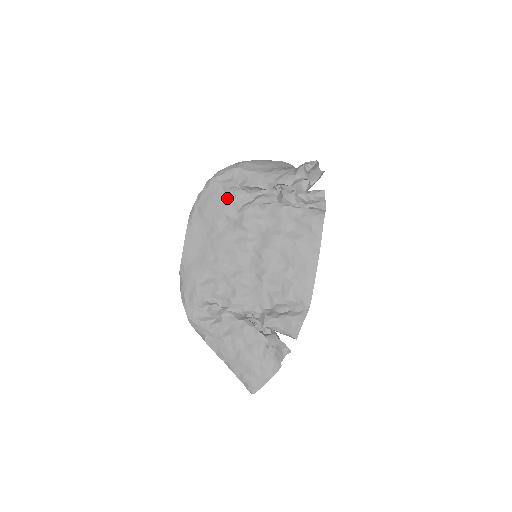
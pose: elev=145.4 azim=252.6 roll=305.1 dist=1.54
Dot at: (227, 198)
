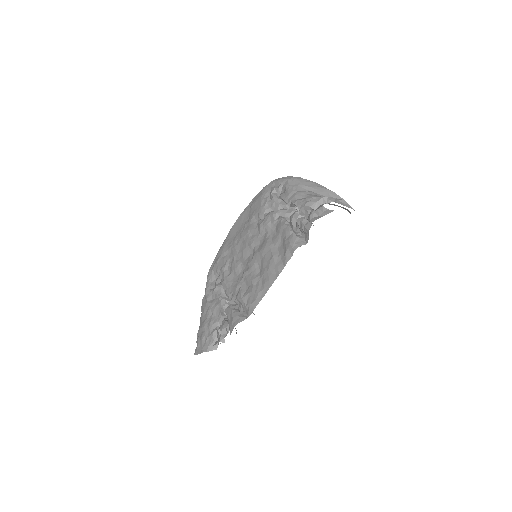
Dot at: (266, 200)
